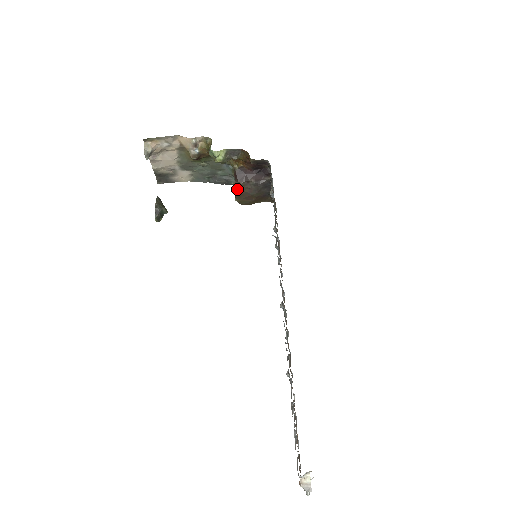
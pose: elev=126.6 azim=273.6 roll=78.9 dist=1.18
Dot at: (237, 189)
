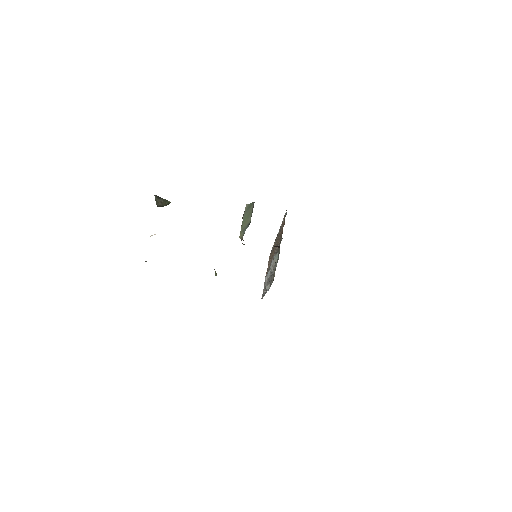
Dot at: occluded
